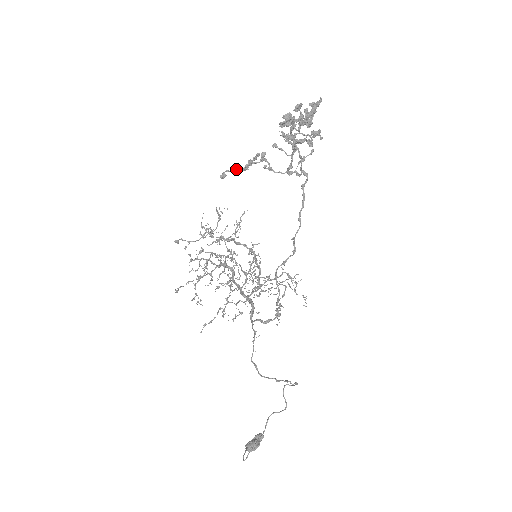
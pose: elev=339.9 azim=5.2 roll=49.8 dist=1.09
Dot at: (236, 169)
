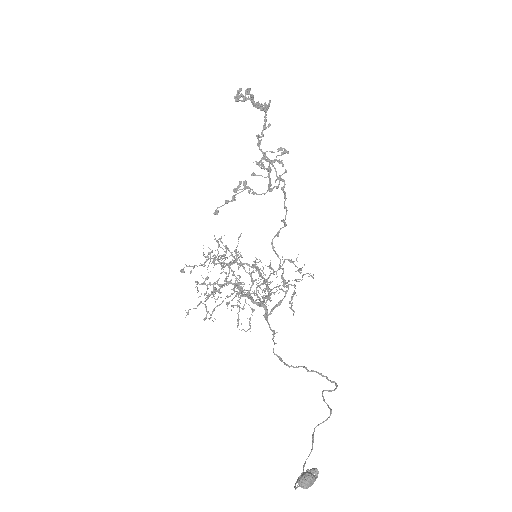
Dot at: (225, 201)
